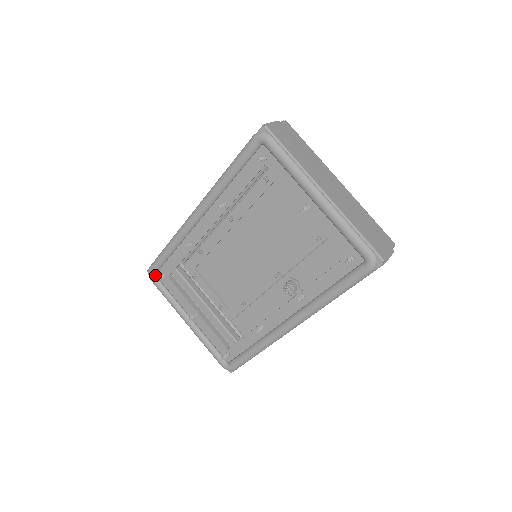
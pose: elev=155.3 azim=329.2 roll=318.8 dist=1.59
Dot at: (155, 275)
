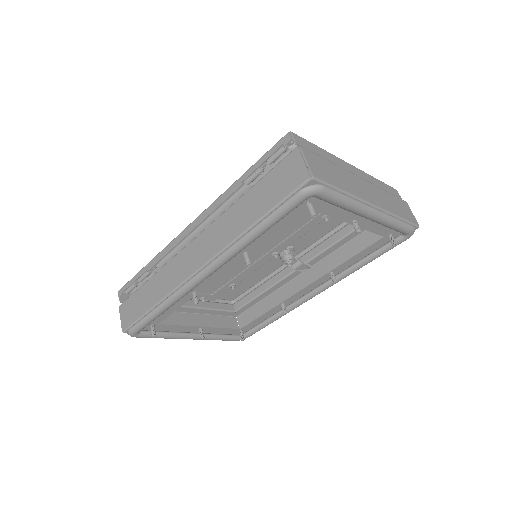
Dot at: (139, 331)
